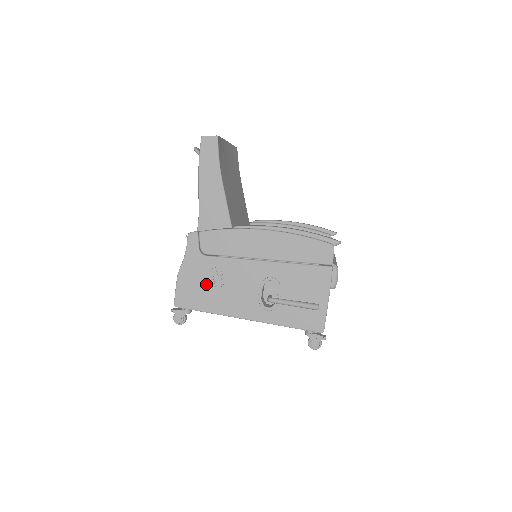
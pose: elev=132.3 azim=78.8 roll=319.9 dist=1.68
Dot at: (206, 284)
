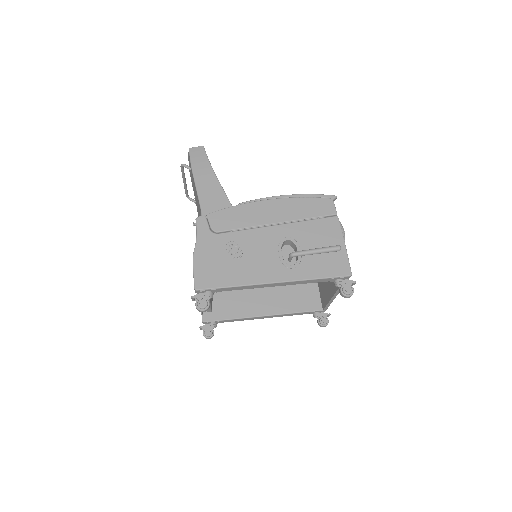
Dot at: (224, 259)
